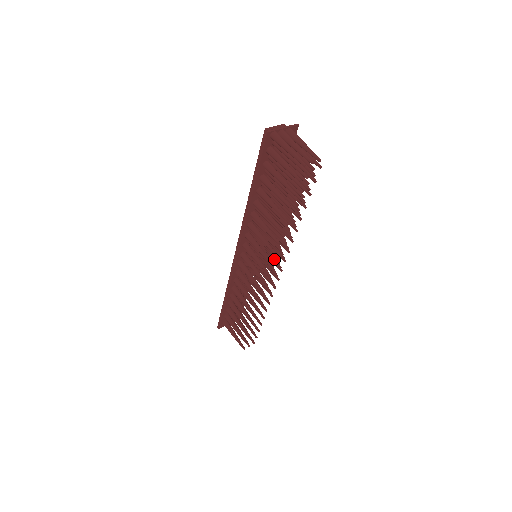
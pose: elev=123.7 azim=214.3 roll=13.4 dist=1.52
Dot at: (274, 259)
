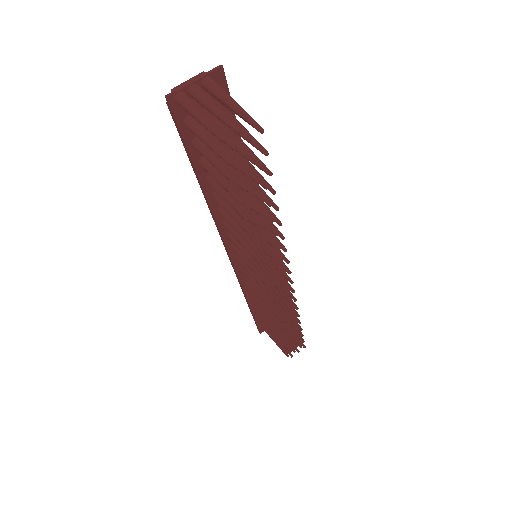
Dot at: occluded
